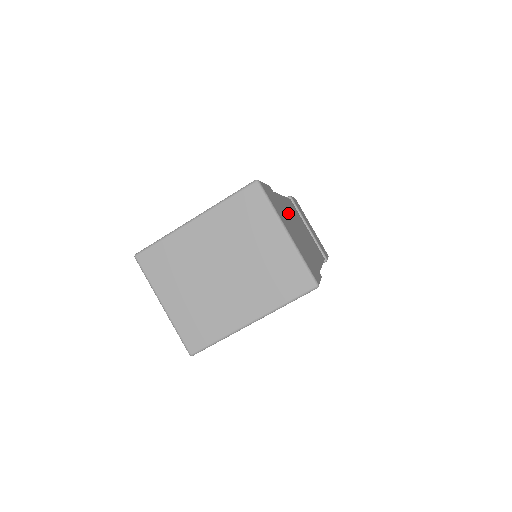
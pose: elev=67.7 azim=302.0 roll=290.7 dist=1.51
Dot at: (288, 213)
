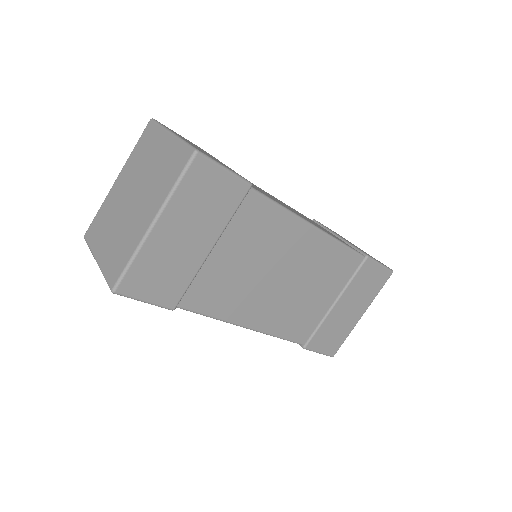
Dot at: occluded
